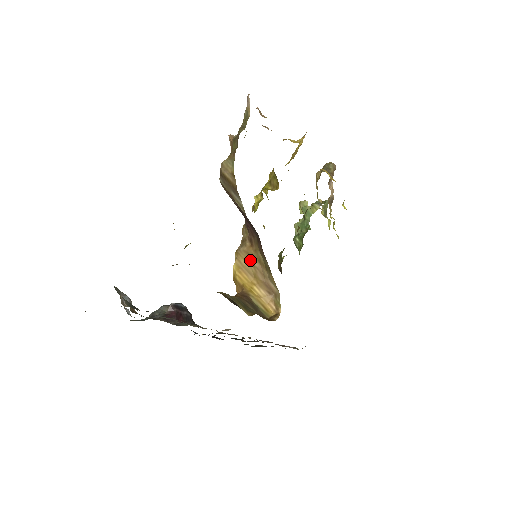
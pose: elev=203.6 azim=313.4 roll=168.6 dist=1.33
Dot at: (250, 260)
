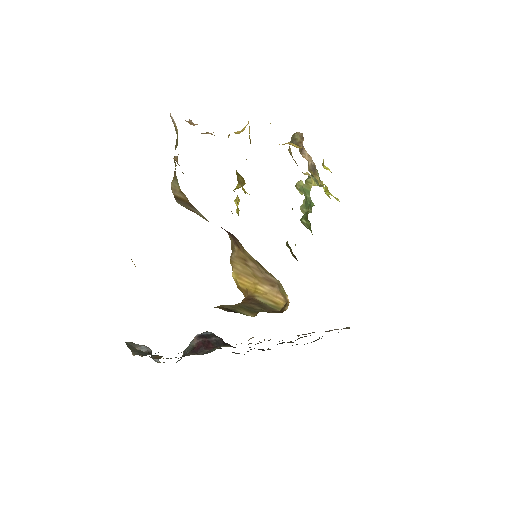
Dot at: (244, 263)
